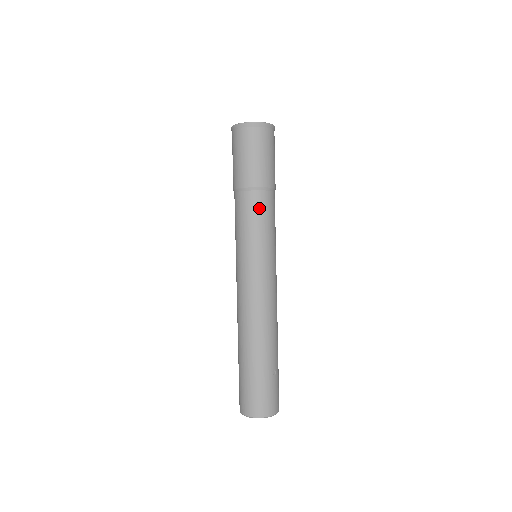
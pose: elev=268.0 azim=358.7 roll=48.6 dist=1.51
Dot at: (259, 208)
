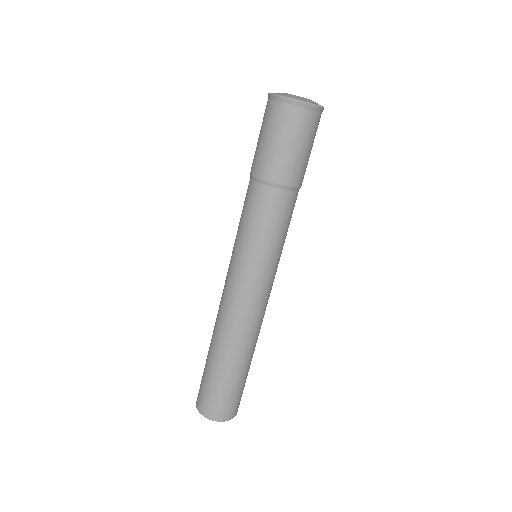
Dot at: (273, 209)
